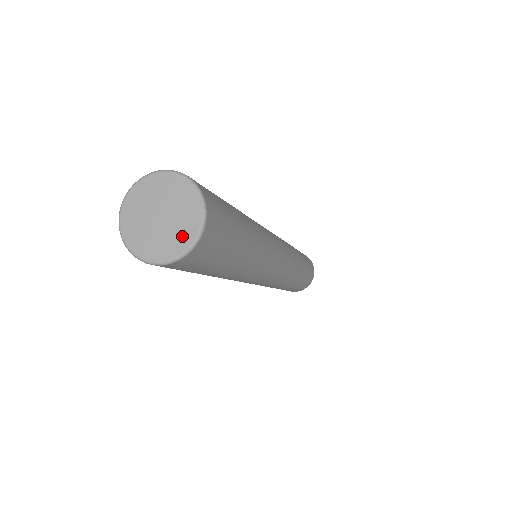
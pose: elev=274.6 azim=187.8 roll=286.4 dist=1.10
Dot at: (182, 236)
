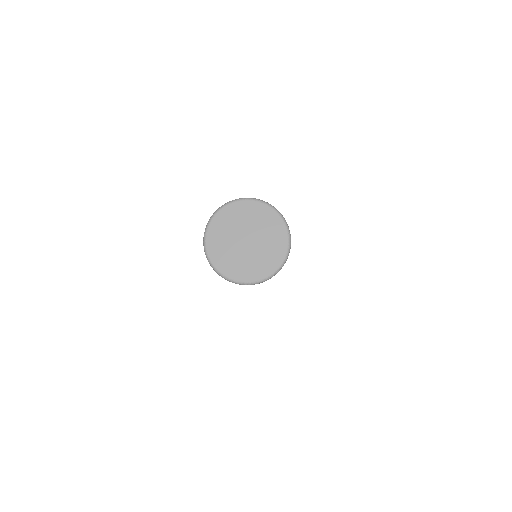
Dot at: (269, 260)
